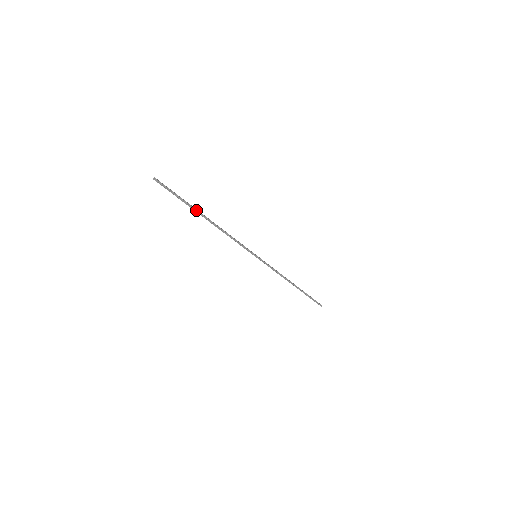
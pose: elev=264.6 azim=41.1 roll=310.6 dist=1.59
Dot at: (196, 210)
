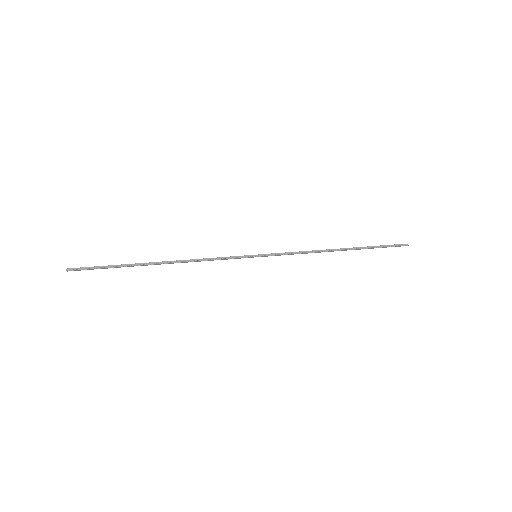
Dot at: (138, 264)
